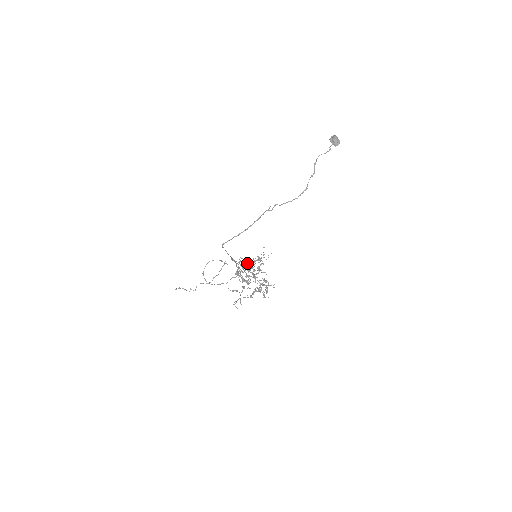
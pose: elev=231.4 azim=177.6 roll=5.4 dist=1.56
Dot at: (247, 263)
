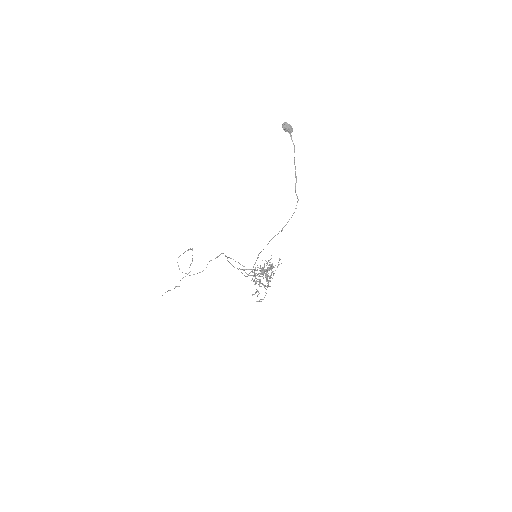
Dot at: occluded
